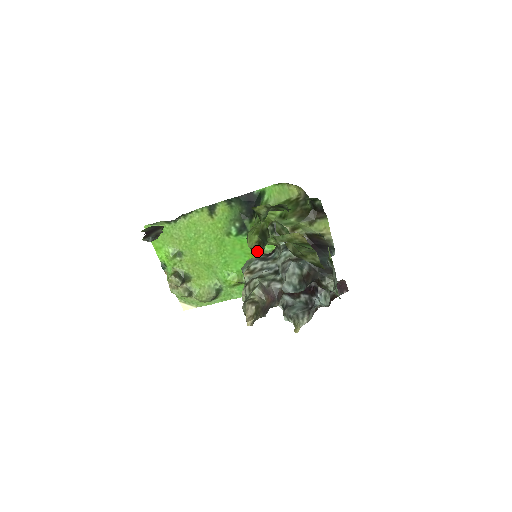
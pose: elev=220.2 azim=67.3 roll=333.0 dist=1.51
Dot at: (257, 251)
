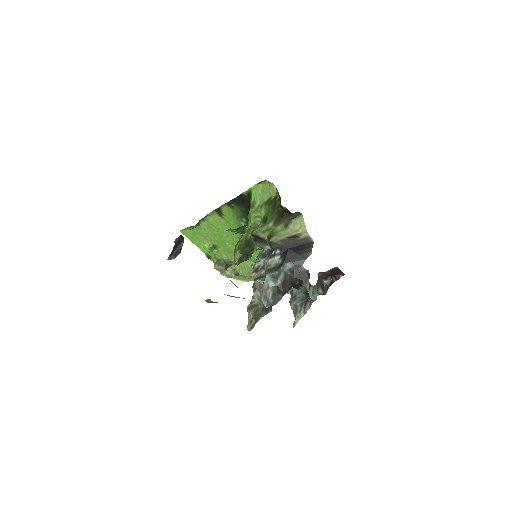
Dot at: occluded
